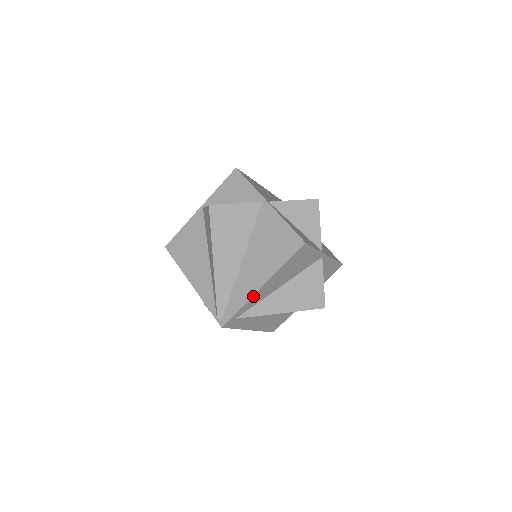
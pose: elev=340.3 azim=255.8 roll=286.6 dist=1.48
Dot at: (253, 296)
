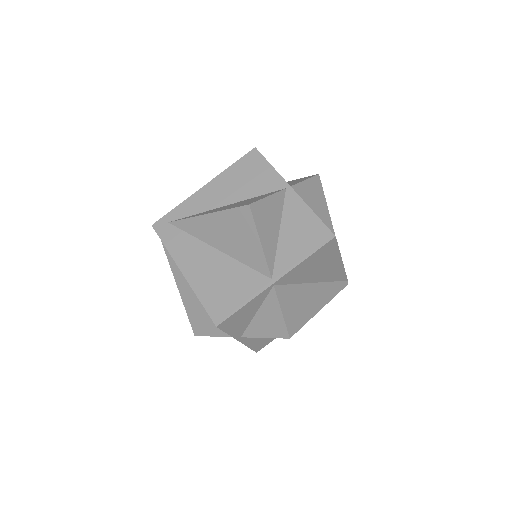
Dot at: (192, 196)
